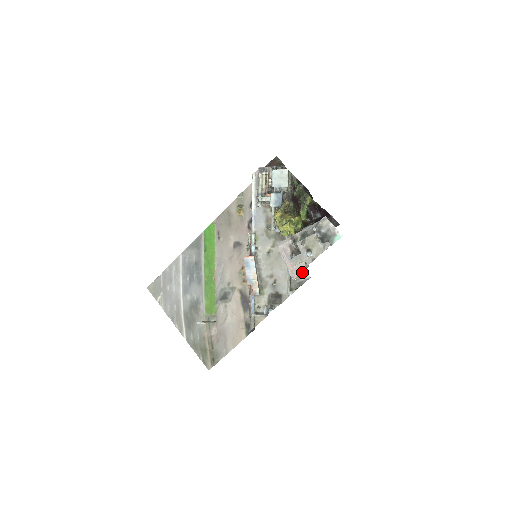
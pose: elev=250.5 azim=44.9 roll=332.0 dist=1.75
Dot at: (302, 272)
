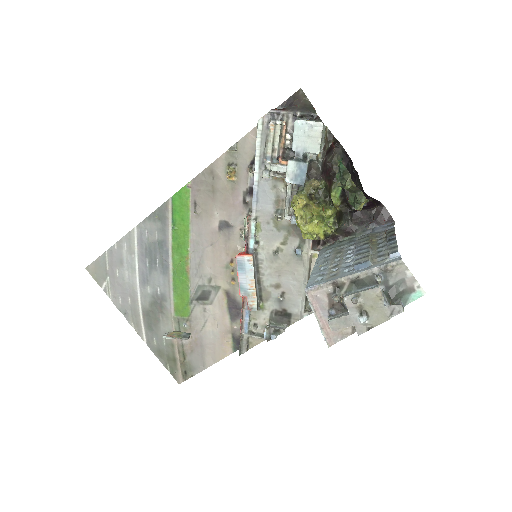
Dot at: occluded
